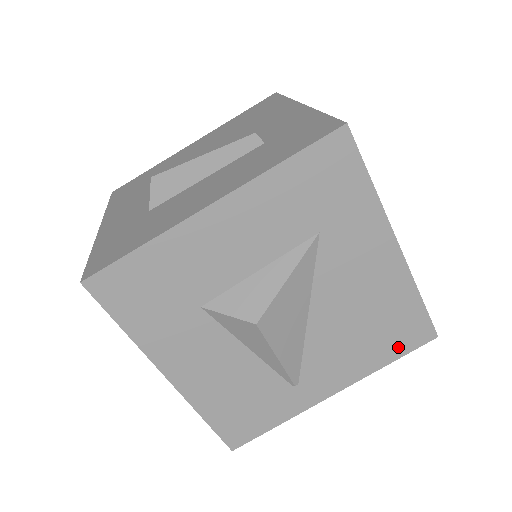
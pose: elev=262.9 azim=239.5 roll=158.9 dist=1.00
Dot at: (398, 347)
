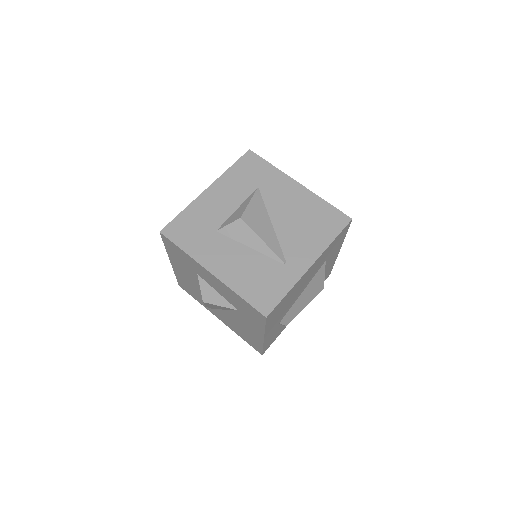
Dot at: (333, 229)
